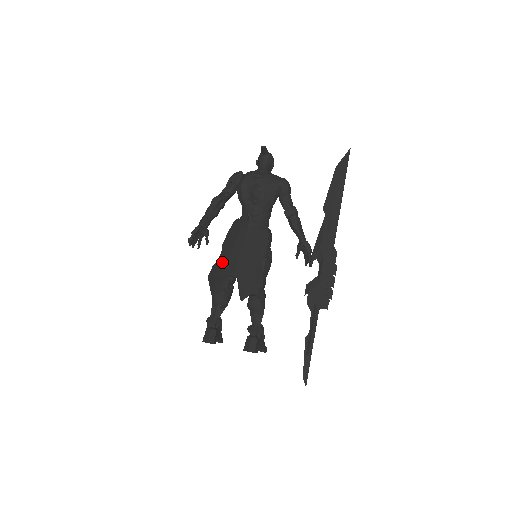
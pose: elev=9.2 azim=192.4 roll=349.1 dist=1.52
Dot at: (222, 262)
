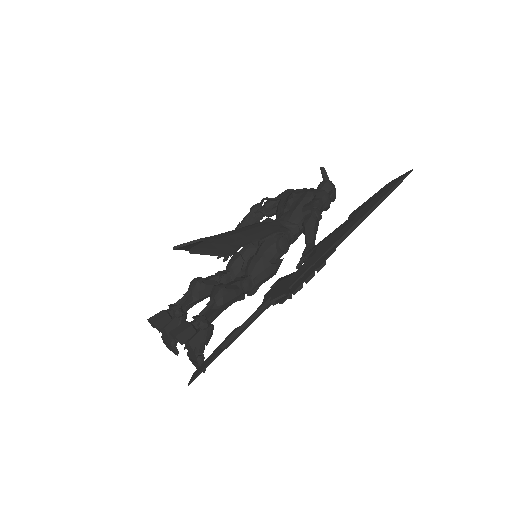
Dot at: occluded
